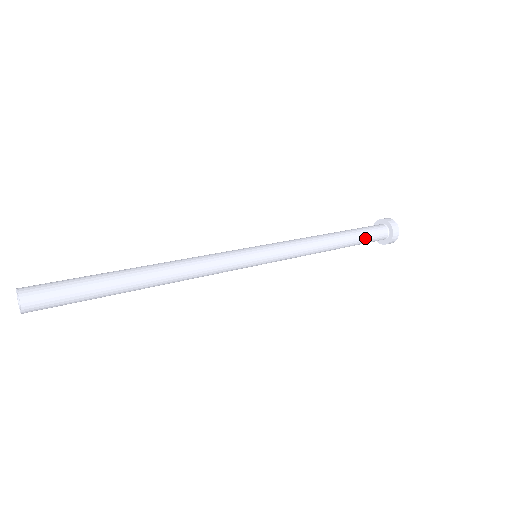
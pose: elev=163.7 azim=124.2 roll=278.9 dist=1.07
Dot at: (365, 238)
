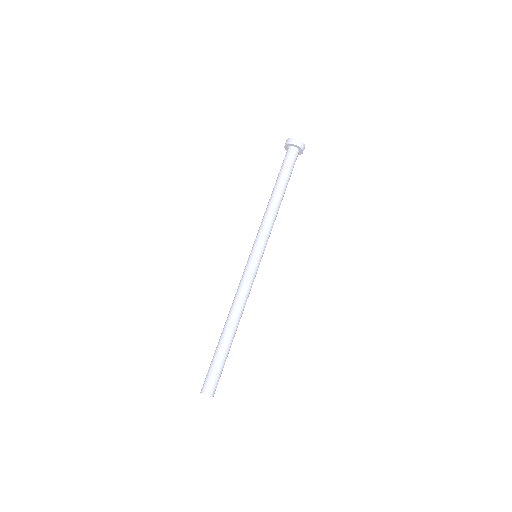
Dot at: occluded
